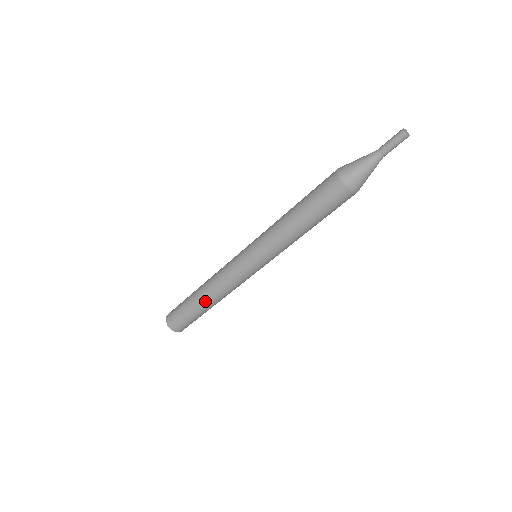
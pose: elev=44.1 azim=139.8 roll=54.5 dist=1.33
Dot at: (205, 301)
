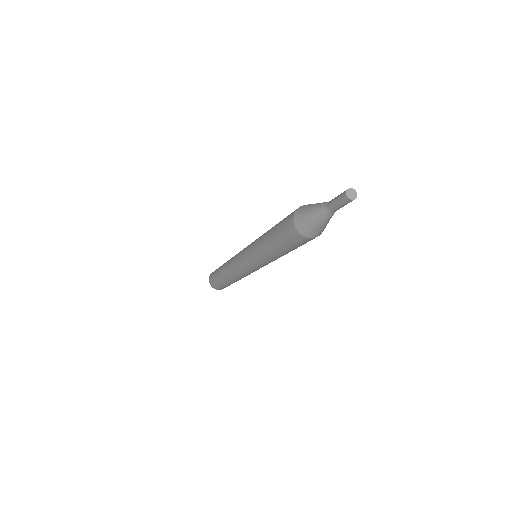
Dot at: (233, 281)
